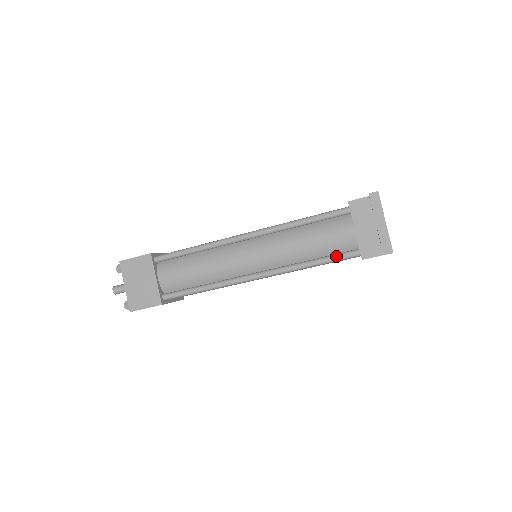
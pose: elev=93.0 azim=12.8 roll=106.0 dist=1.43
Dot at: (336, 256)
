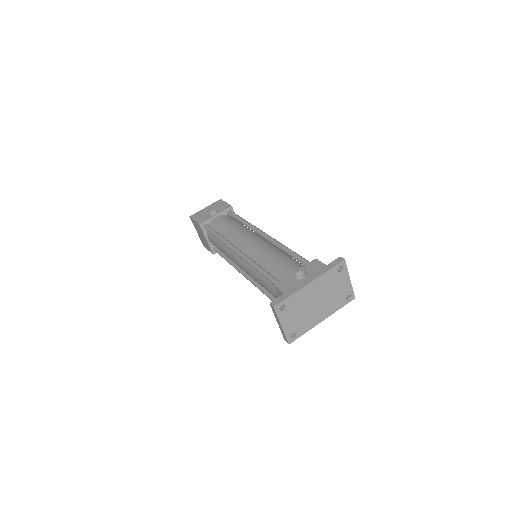
Dot at: occluded
